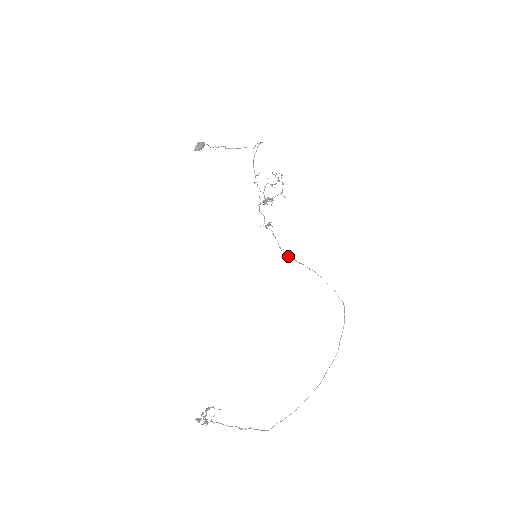
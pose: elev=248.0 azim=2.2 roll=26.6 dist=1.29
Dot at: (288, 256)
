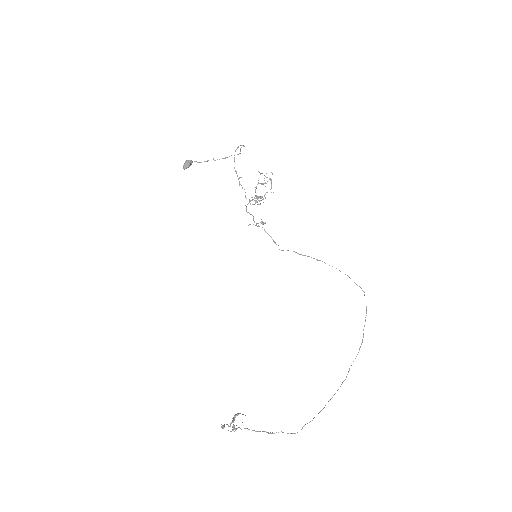
Dot at: (288, 250)
